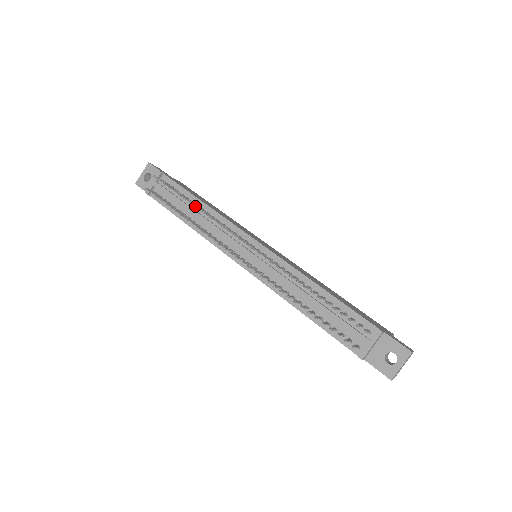
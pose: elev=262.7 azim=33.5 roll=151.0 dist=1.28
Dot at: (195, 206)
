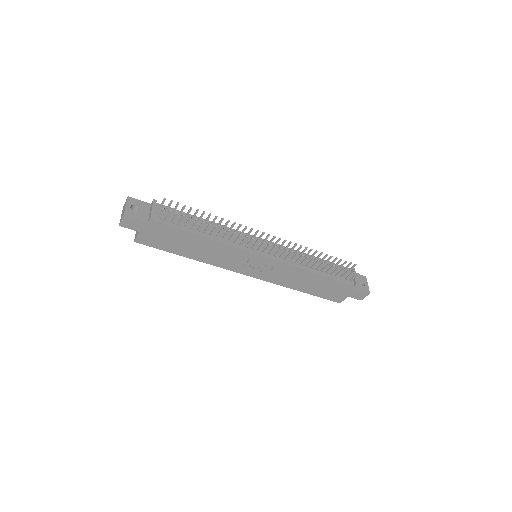
Dot at: occluded
